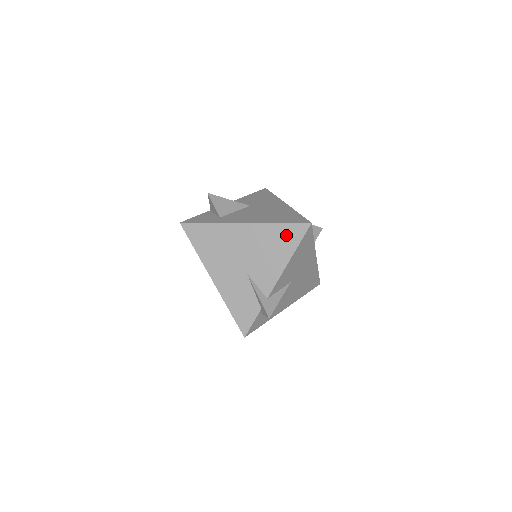
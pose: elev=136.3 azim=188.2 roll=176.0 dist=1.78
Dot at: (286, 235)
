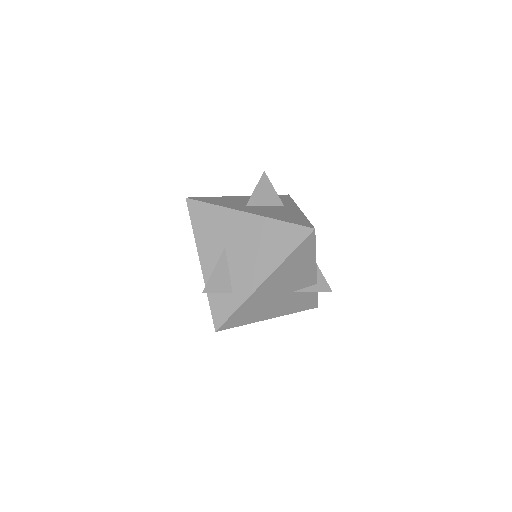
Dot at: (302, 253)
